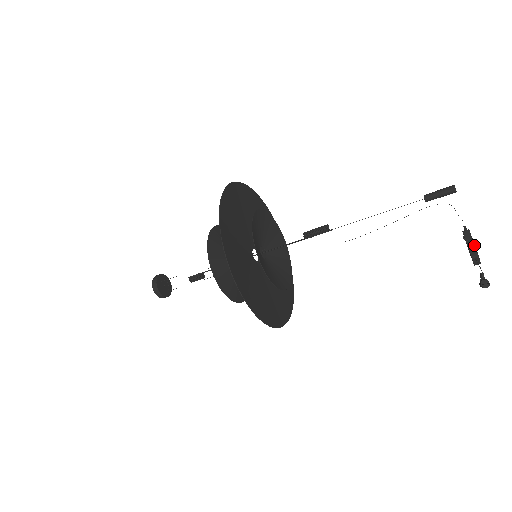
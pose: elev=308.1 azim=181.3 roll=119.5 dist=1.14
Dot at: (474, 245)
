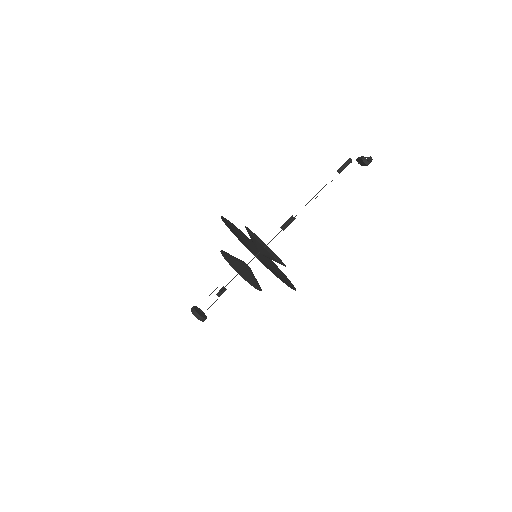
Dot at: (361, 157)
